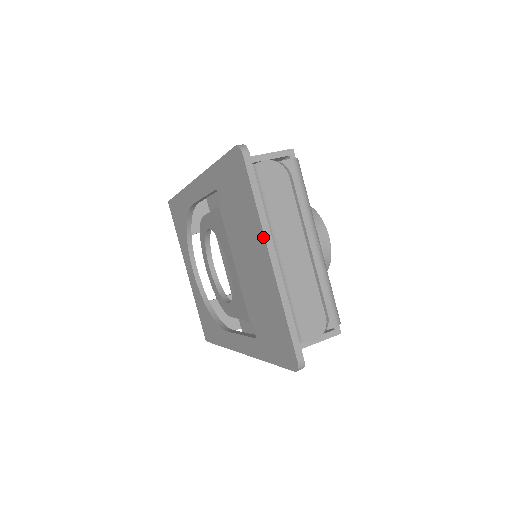
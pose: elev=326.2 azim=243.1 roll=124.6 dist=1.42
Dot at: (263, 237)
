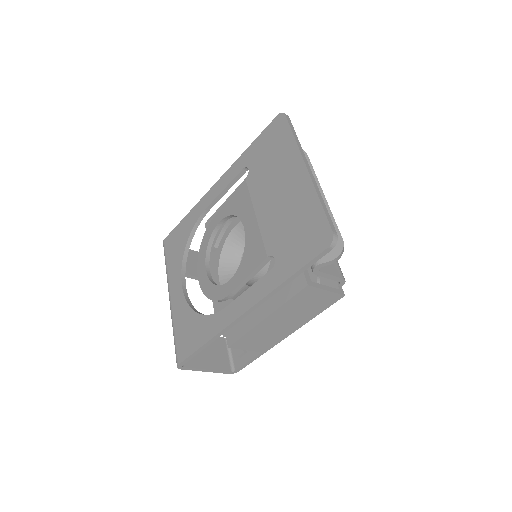
Dot at: (300, 156)
